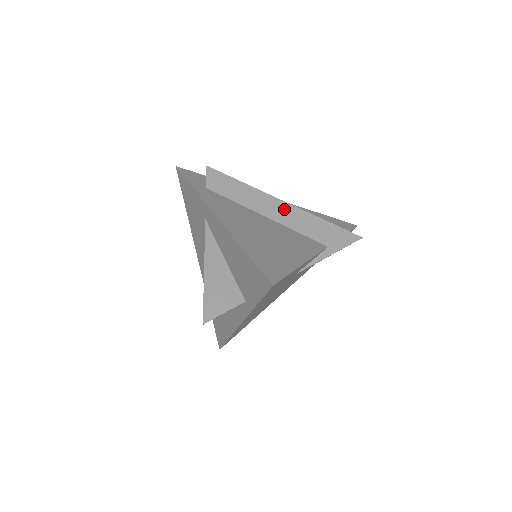
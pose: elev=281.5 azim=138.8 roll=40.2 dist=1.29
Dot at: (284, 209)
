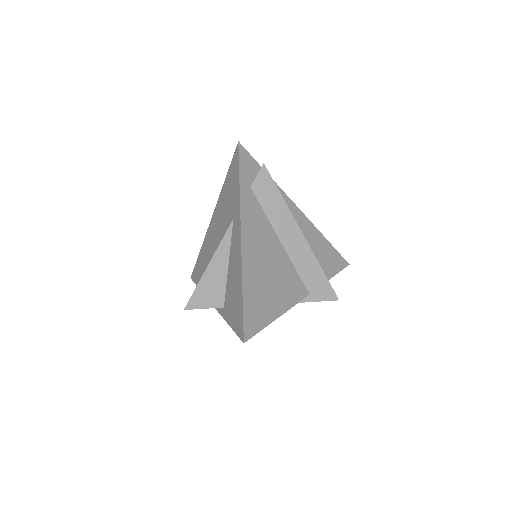
Dot at: (299, 243)
